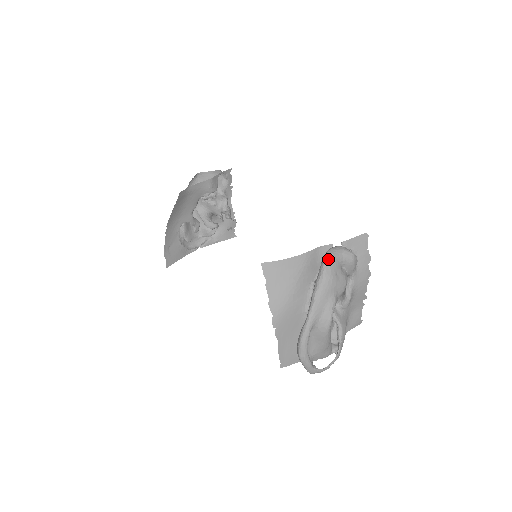
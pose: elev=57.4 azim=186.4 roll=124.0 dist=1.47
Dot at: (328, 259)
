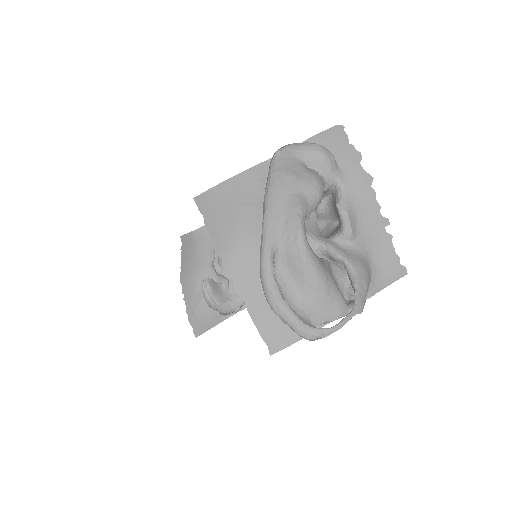
Dot at: (275, 155)
